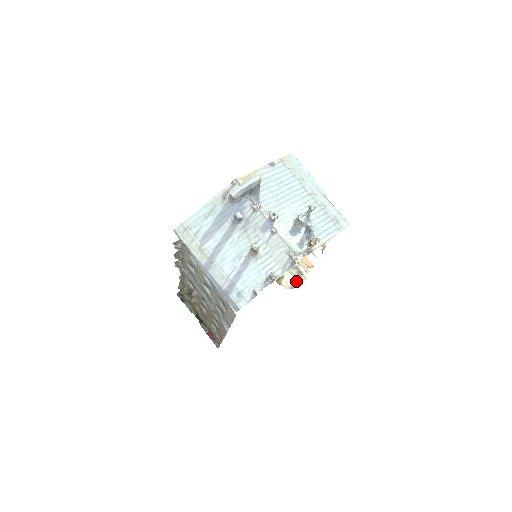
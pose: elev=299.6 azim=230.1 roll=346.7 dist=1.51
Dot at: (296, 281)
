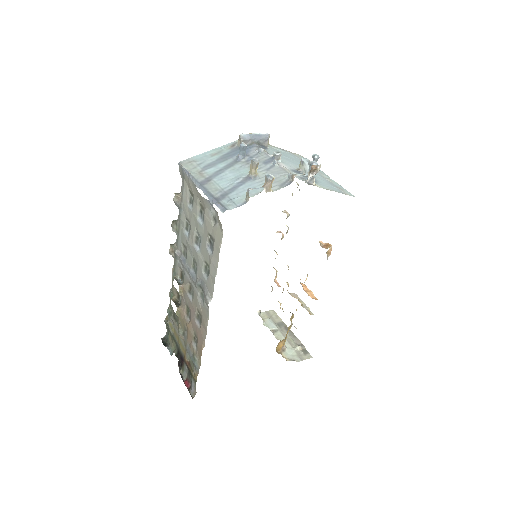
Dot at: (299, 357)
